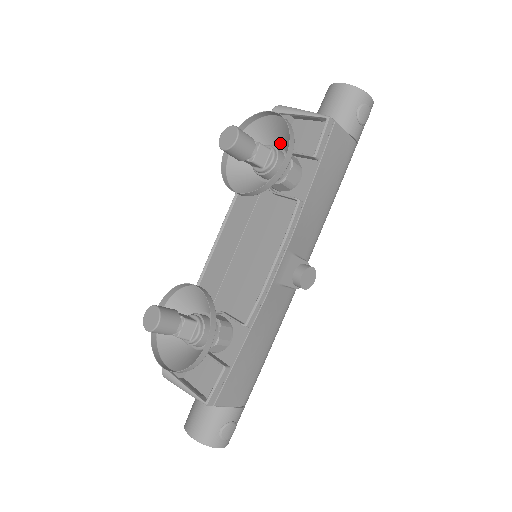
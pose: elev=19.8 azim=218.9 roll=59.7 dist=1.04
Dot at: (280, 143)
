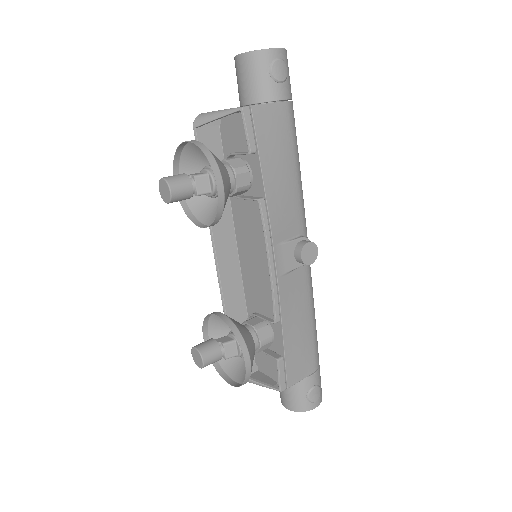
Dot at: occluded
